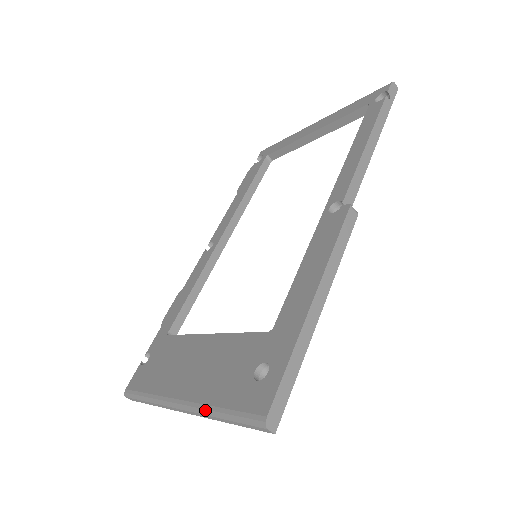
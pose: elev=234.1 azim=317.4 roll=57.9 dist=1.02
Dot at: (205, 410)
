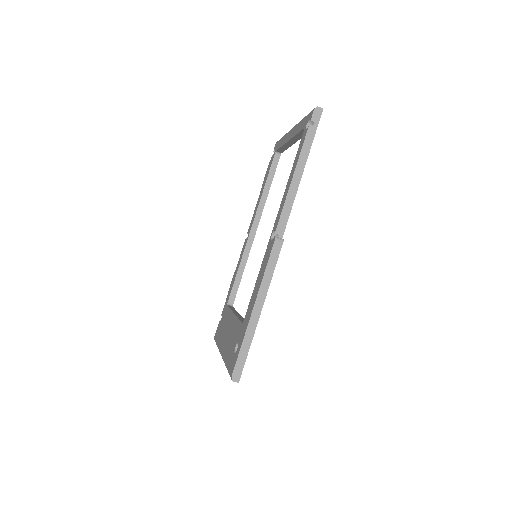
Dot at: (225, 363)
